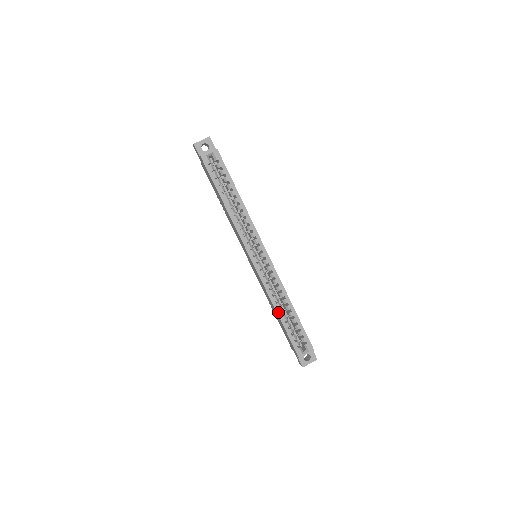
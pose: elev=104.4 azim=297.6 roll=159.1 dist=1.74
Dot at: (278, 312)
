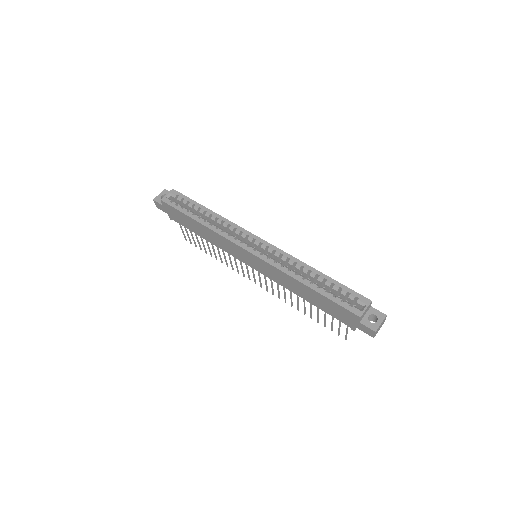
Dot at: (304, 283)
